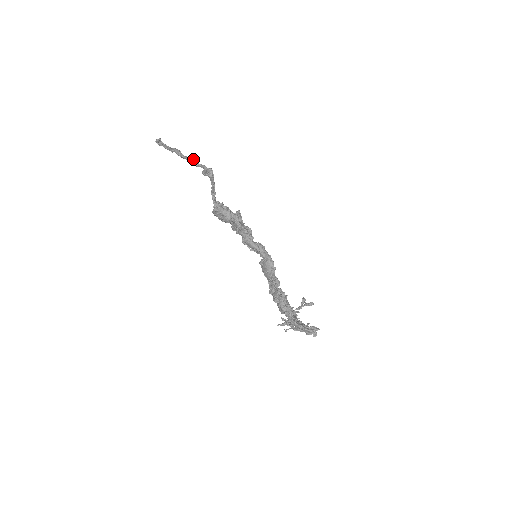
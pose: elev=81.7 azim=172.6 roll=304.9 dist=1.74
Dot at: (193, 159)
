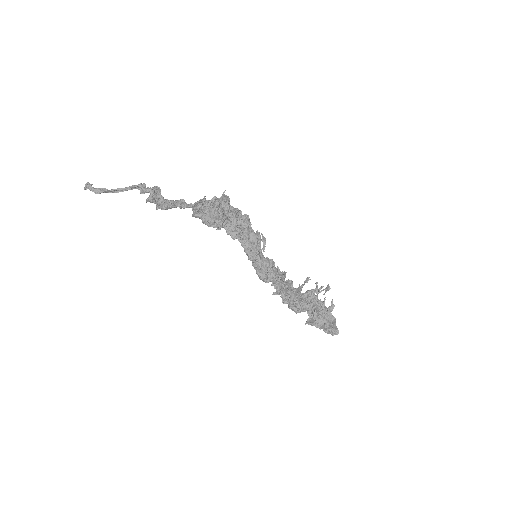
Dot at: (132, 187)
